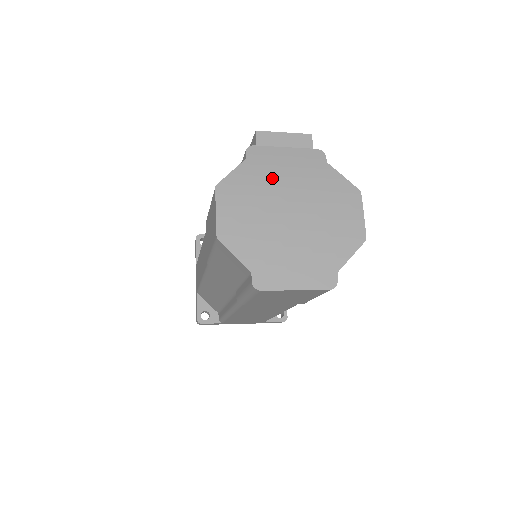
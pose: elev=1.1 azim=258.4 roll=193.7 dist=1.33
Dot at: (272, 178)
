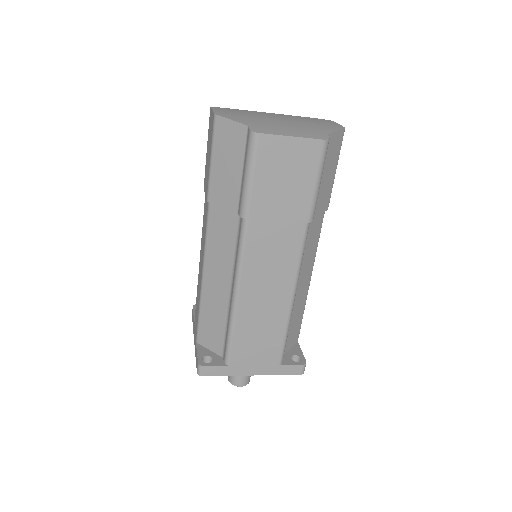
Dot at: occluded
